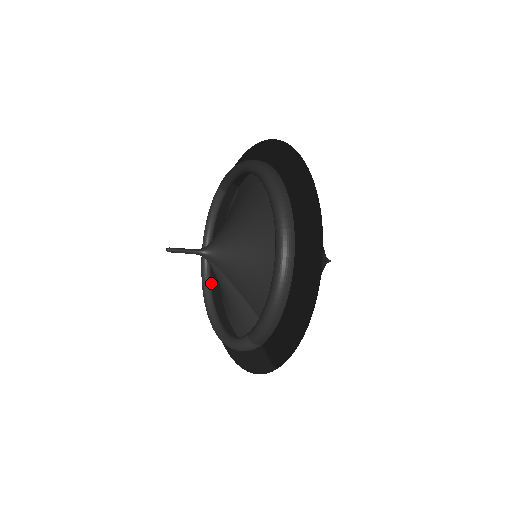
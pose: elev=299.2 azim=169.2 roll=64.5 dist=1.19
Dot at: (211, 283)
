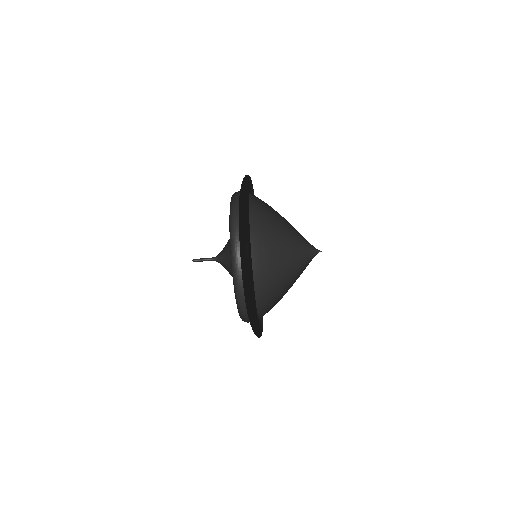
Dot at: occluded
